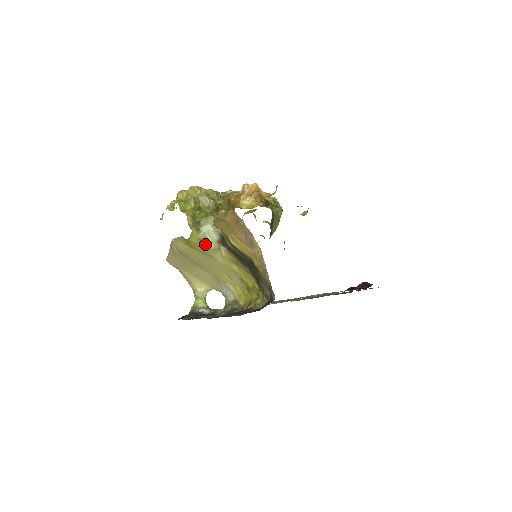
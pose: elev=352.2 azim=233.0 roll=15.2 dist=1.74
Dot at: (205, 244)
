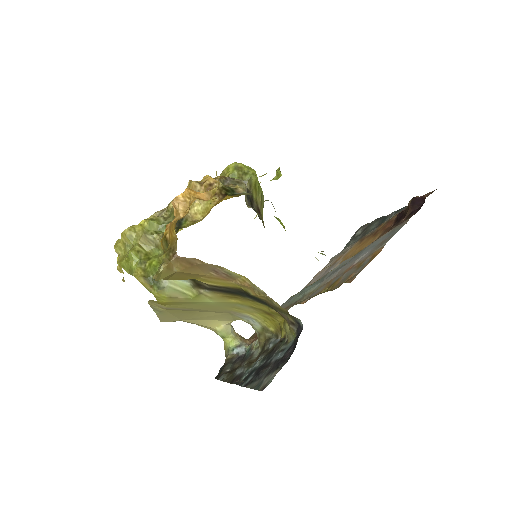
Dot at: (180, 298)
